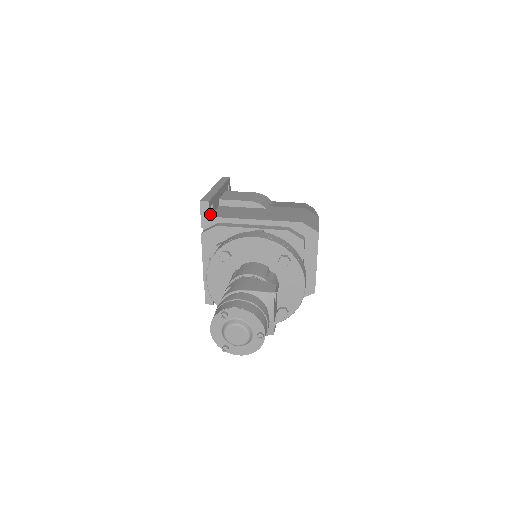
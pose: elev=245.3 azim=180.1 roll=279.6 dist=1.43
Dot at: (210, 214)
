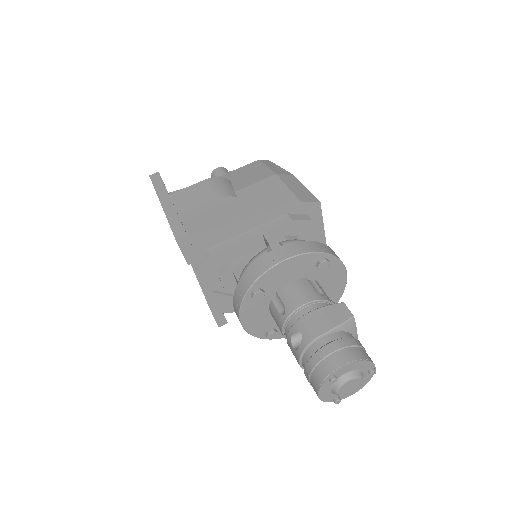
Dot at: (191, 245)
